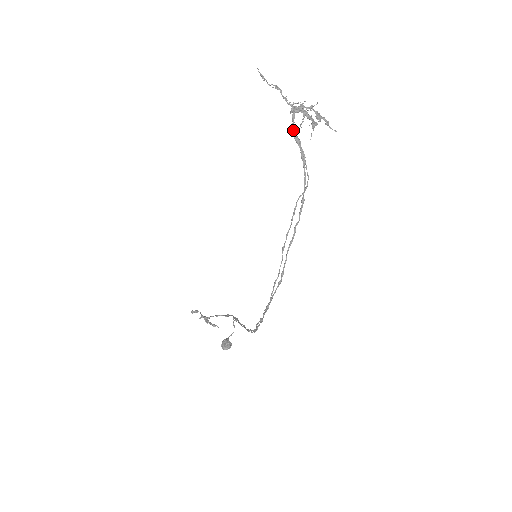
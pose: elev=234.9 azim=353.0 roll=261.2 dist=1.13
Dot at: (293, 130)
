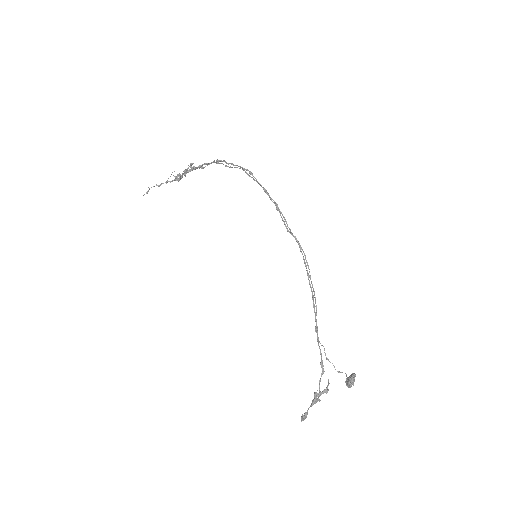
Dot at: (183, 173)
